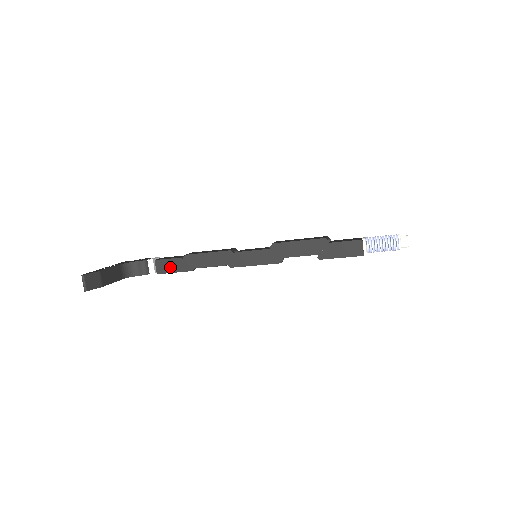
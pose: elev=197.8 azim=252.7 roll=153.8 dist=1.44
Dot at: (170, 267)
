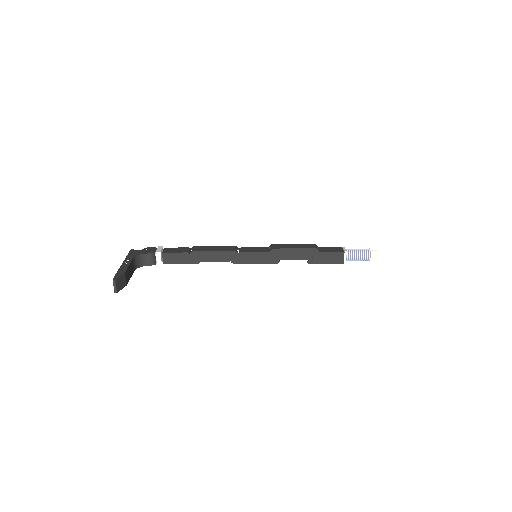
Dot at: (177, 259)
